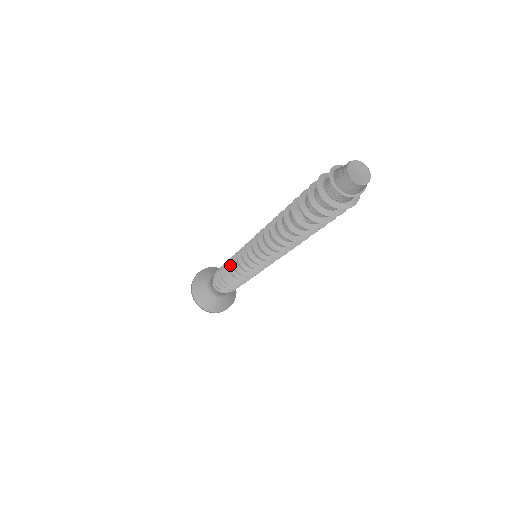
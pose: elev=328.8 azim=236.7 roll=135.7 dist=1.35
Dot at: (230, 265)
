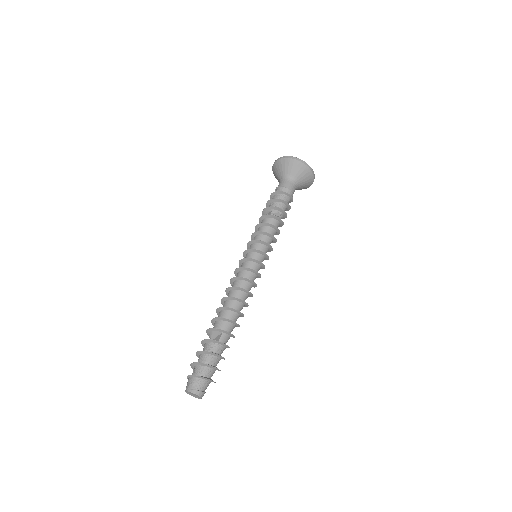
Dot at: (257, 226)
